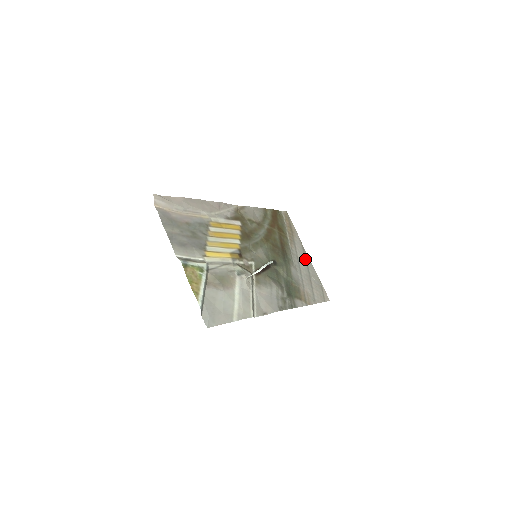
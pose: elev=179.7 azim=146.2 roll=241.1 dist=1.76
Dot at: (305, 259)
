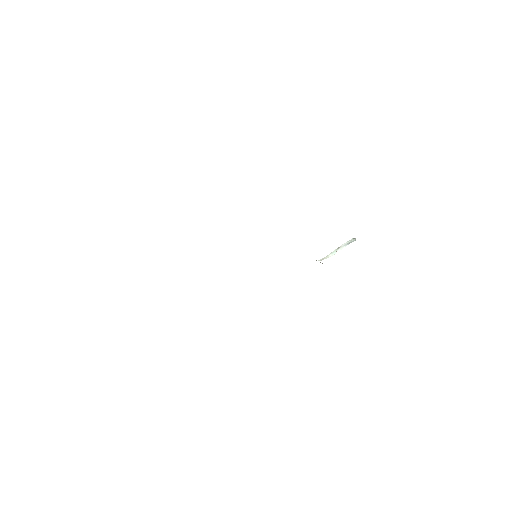
Dot at: occluded
